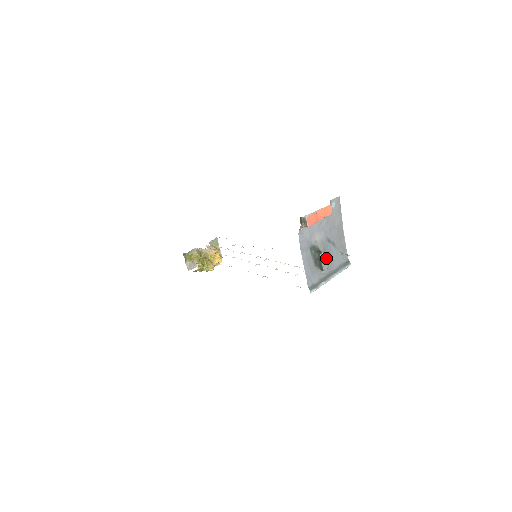
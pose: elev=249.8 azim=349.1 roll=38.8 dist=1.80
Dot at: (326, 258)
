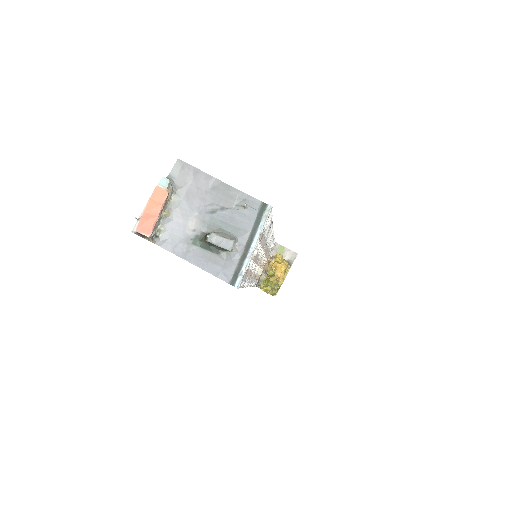
Dot at: (225, 233)
